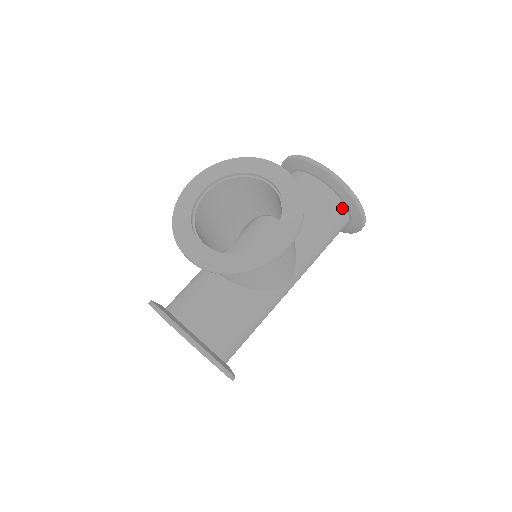
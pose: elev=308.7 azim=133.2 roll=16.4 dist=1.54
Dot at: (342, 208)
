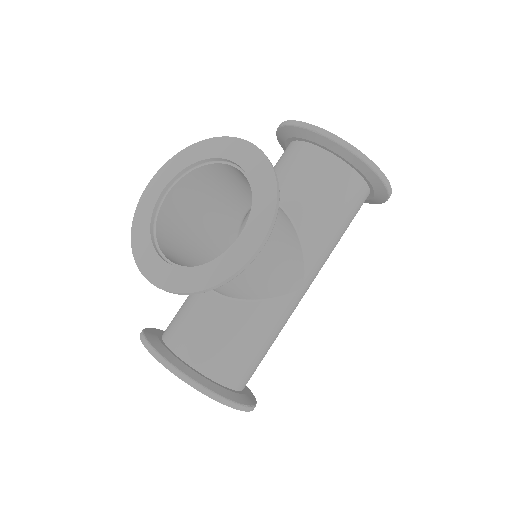
Dot at: (354, 175)
